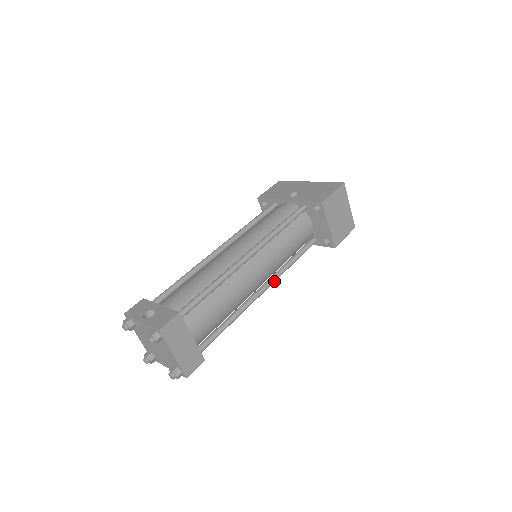
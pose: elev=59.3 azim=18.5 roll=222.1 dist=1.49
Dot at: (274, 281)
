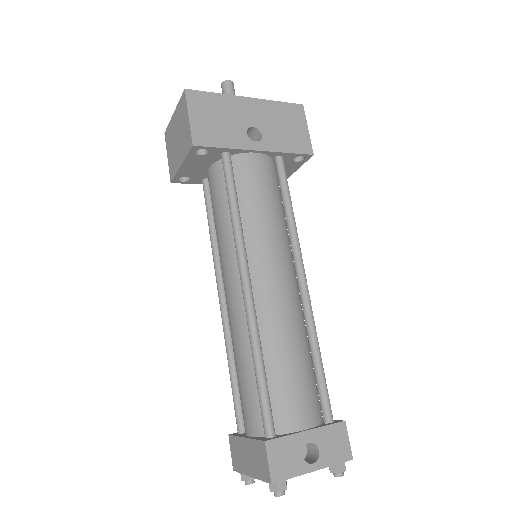
Dot at: occluded
